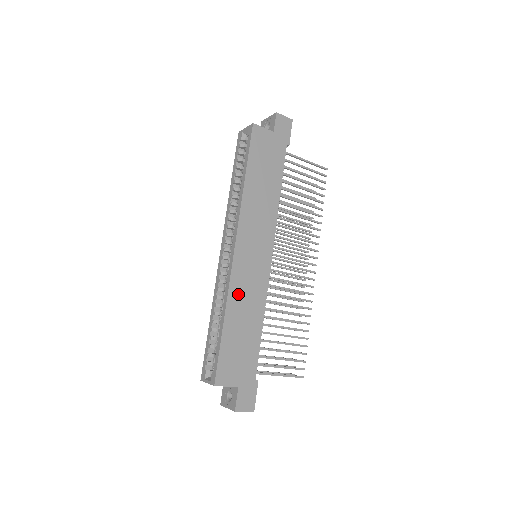
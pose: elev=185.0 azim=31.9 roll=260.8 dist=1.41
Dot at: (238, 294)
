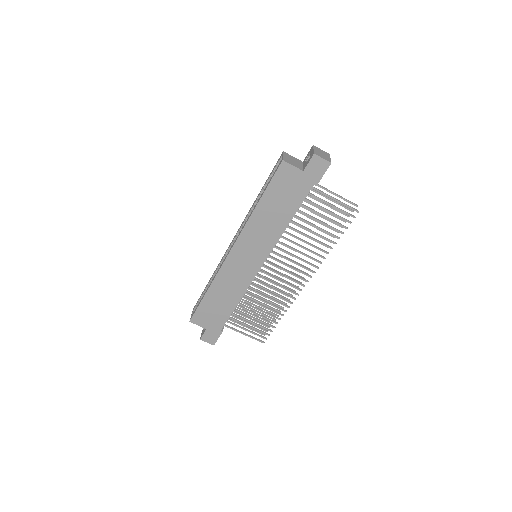
Dot at: (224, 280)
